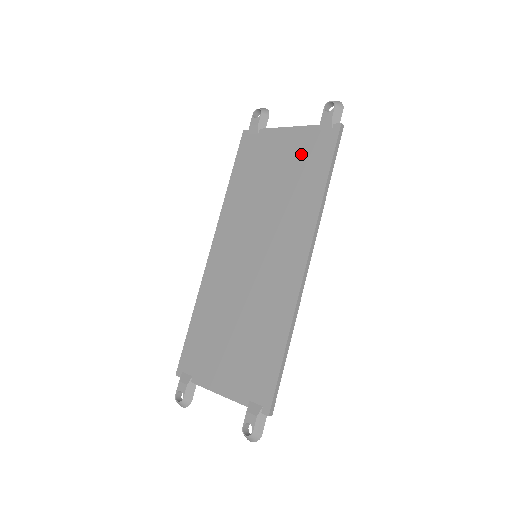
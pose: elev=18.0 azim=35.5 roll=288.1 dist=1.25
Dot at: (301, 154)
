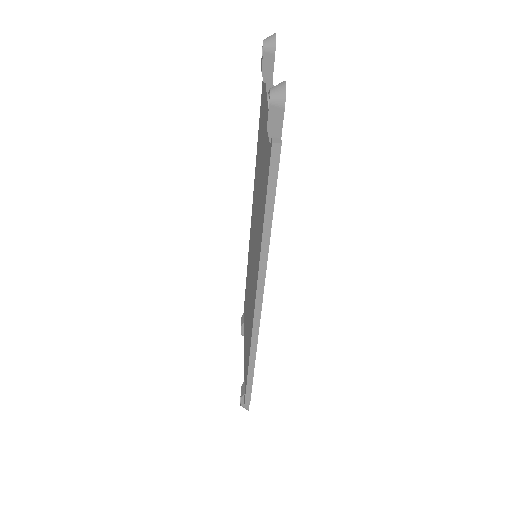
Dot at: (264, 159)
